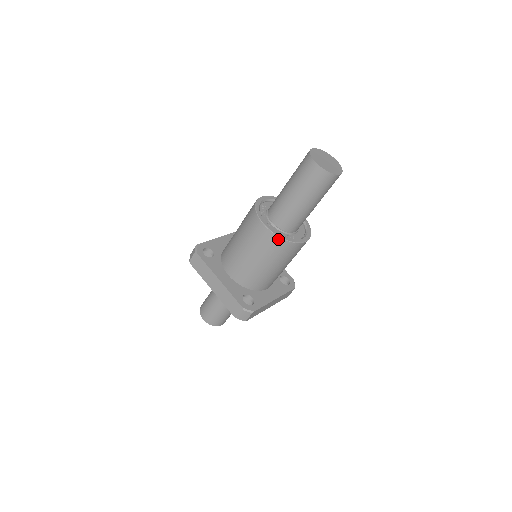
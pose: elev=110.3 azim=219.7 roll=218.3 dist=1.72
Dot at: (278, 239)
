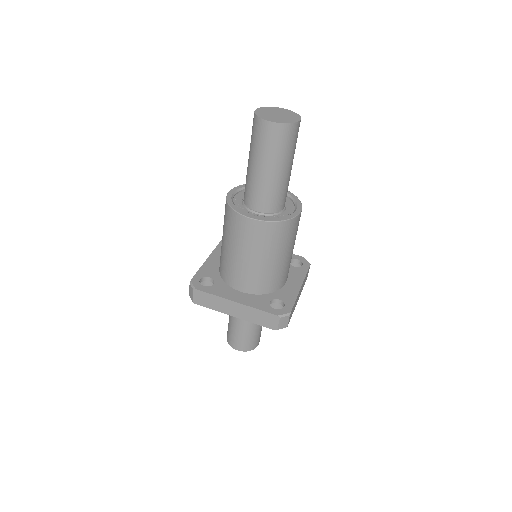
Dot at: (274, 225)
